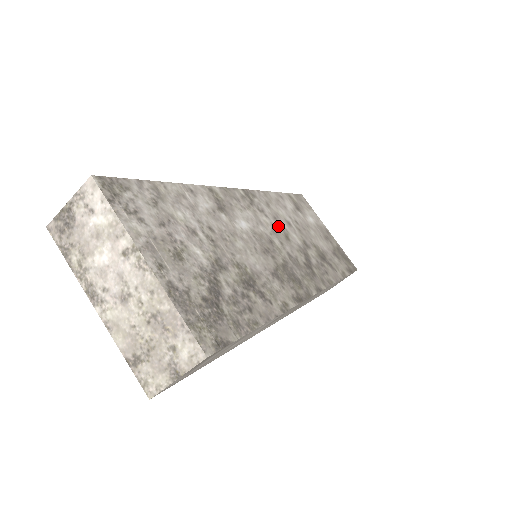
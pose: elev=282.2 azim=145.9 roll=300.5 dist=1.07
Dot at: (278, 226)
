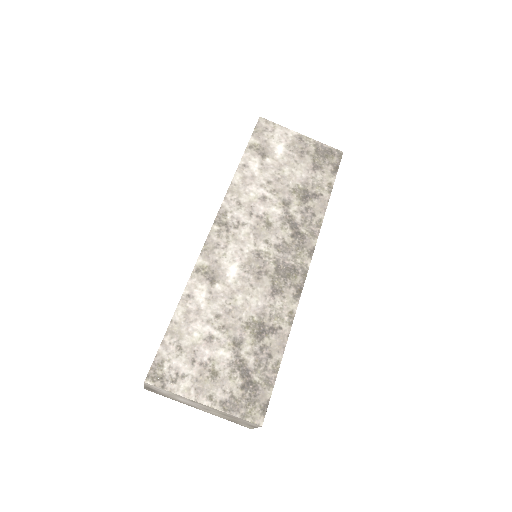
Dot at: (256, 221)
